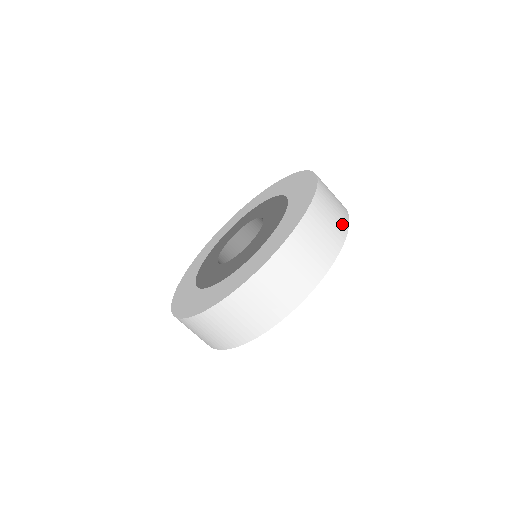
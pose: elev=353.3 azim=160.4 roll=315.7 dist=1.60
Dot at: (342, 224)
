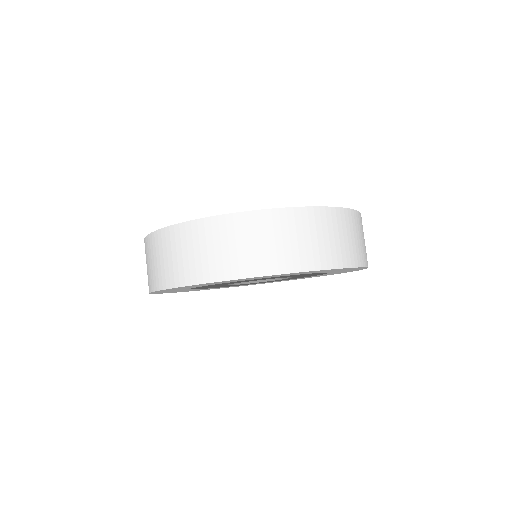
Dot at: occluded
